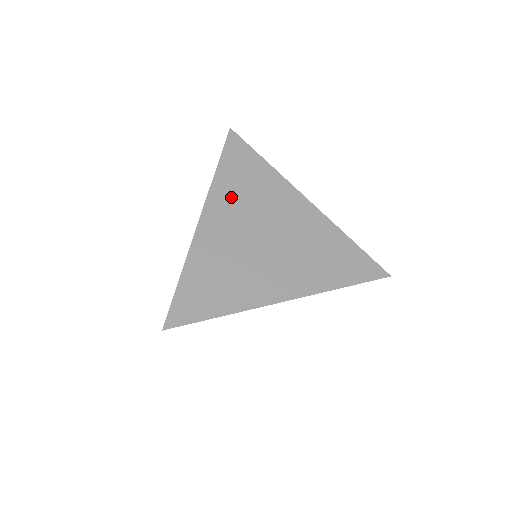
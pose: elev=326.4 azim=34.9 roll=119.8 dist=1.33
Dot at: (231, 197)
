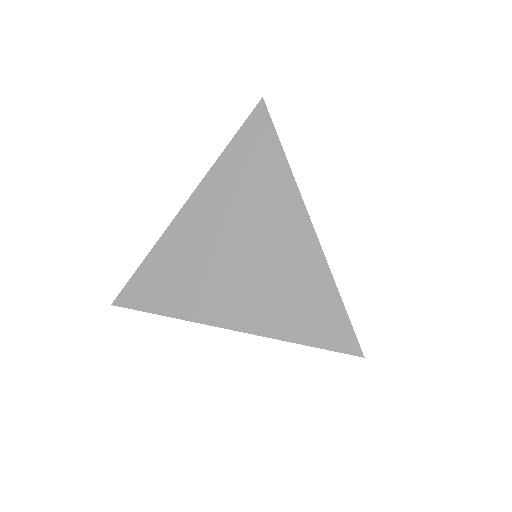
Dot at: (224, 189)
